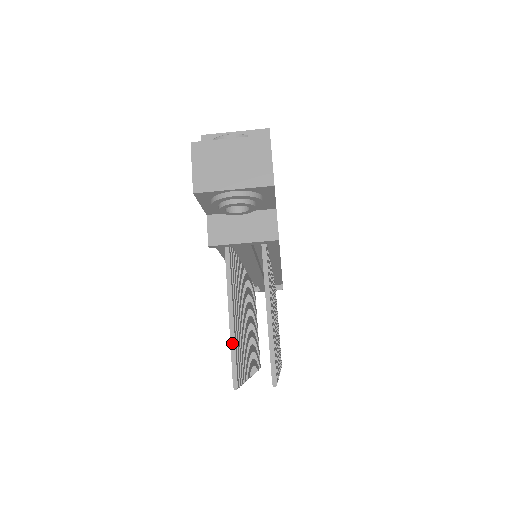
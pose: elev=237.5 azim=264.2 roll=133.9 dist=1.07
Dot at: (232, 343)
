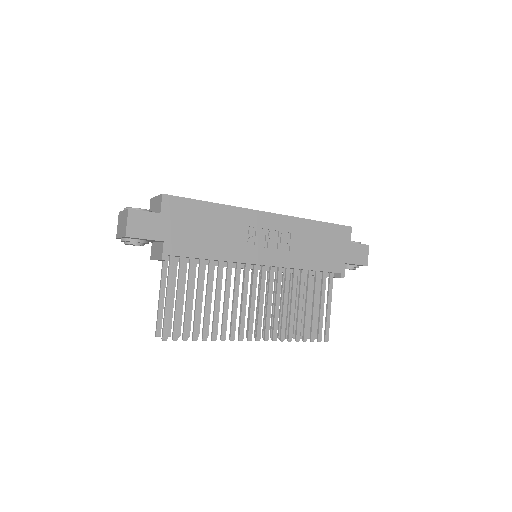
Dot at: (157, 313)
